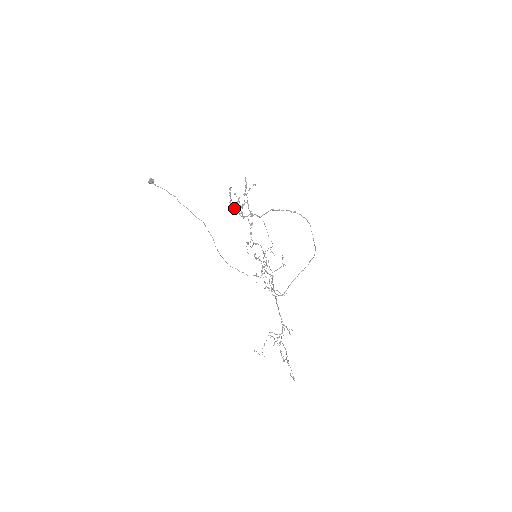
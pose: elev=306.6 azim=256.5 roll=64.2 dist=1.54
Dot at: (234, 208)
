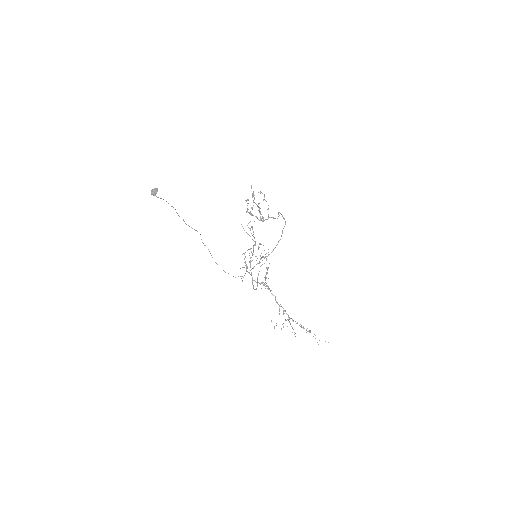
Dot at: (251, 214)
